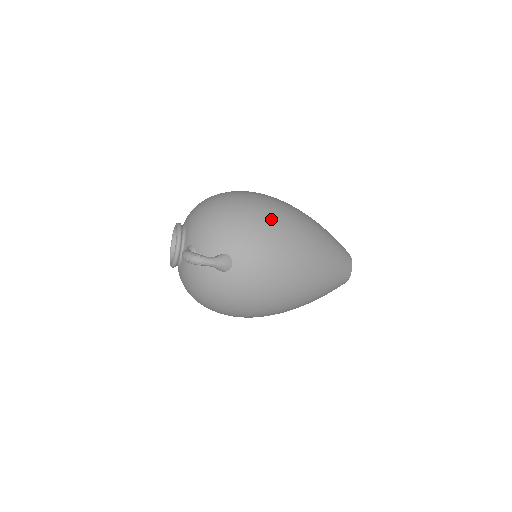
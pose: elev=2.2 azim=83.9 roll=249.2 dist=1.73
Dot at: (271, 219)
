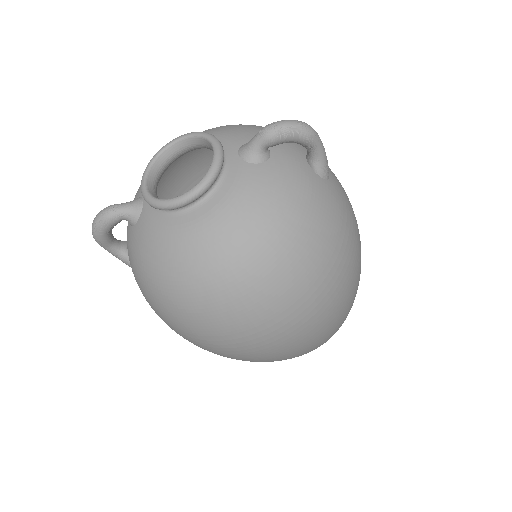
Dot at: occluded
